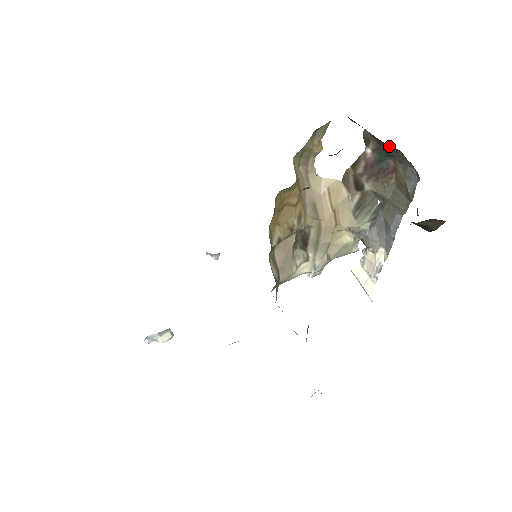
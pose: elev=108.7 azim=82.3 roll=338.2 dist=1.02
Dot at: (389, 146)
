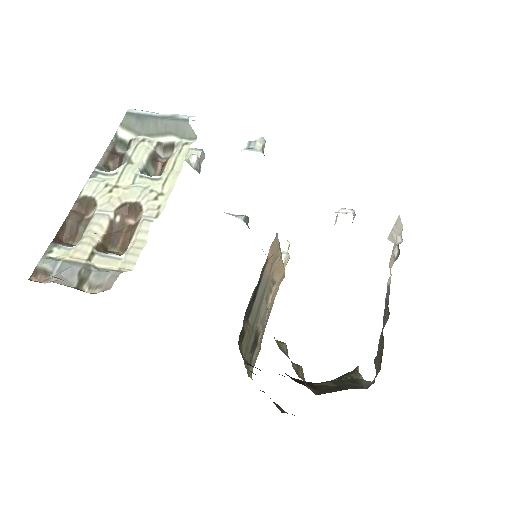
Dot at: occluded
